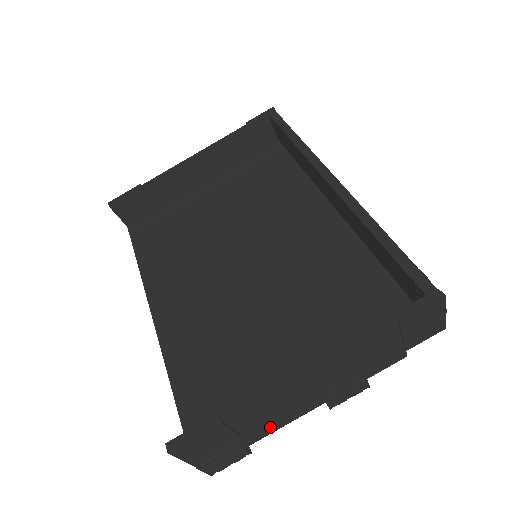
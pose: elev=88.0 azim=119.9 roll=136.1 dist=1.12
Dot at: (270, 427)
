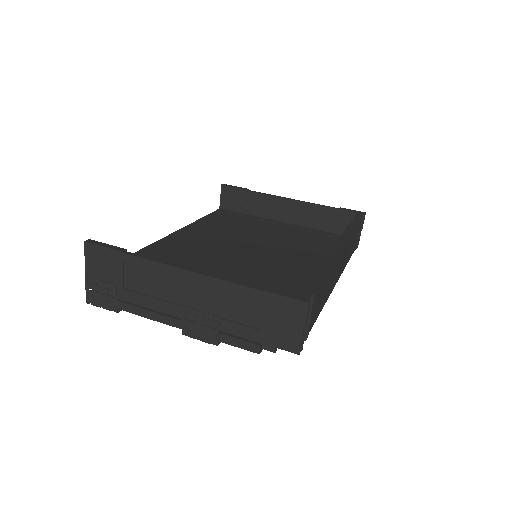
Dot at: (142, 304)
